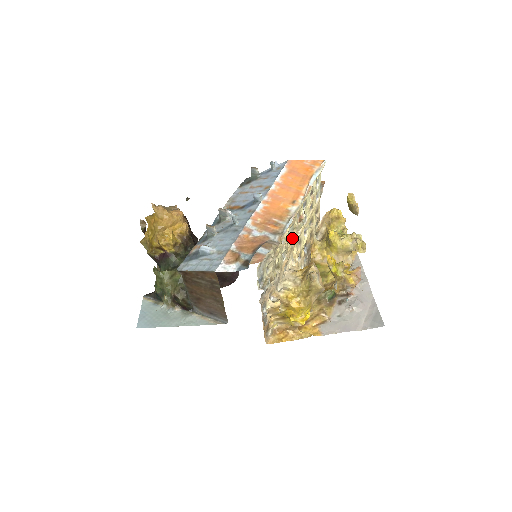
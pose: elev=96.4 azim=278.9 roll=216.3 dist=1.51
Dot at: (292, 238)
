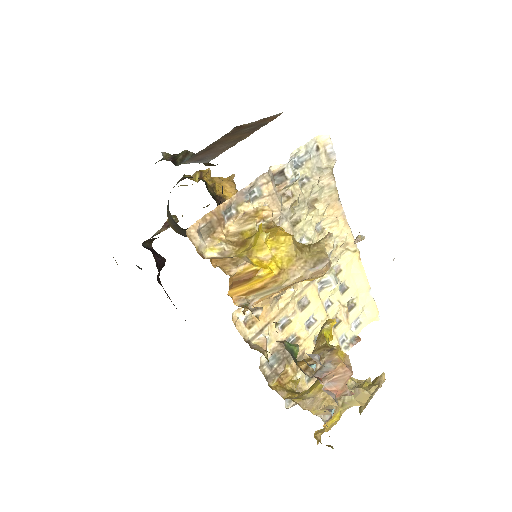
Dot at: occluded
